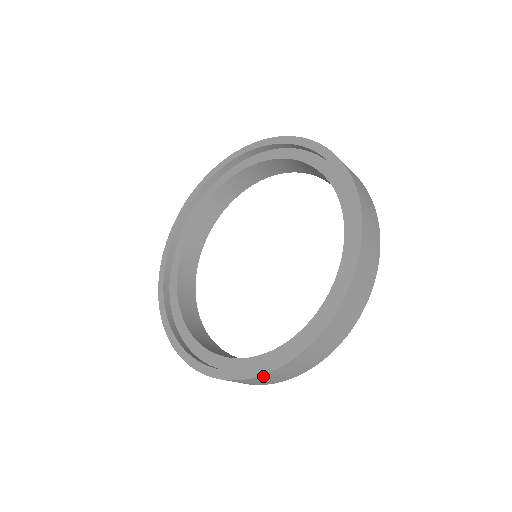
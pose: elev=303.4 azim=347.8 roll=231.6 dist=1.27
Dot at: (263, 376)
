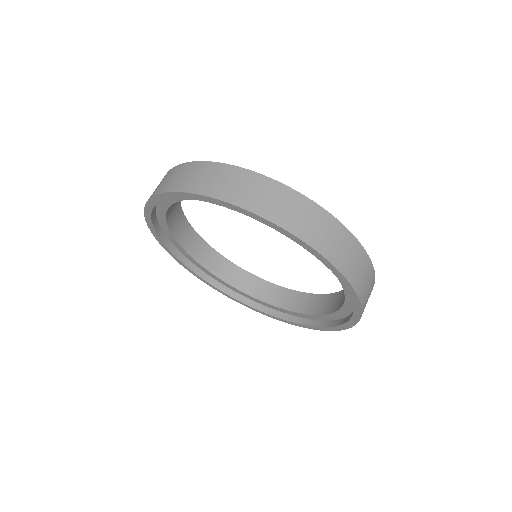
Dot at: occluded
